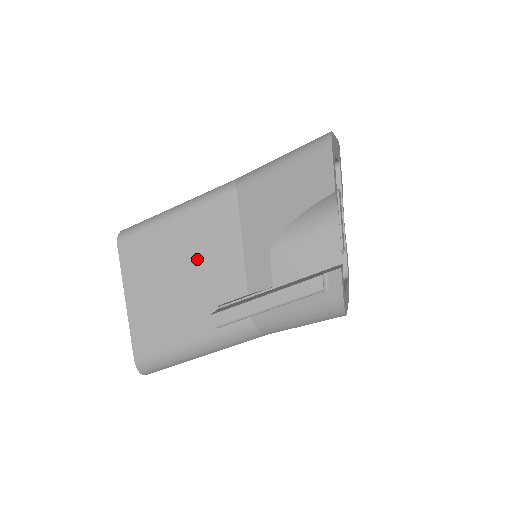
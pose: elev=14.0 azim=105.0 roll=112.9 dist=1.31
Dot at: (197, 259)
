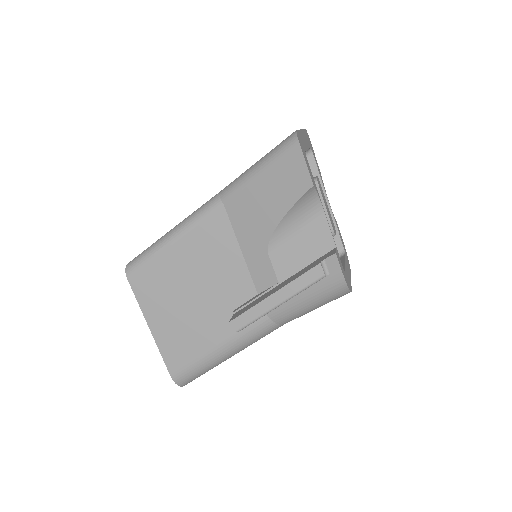
Dot at: (203, 274)
